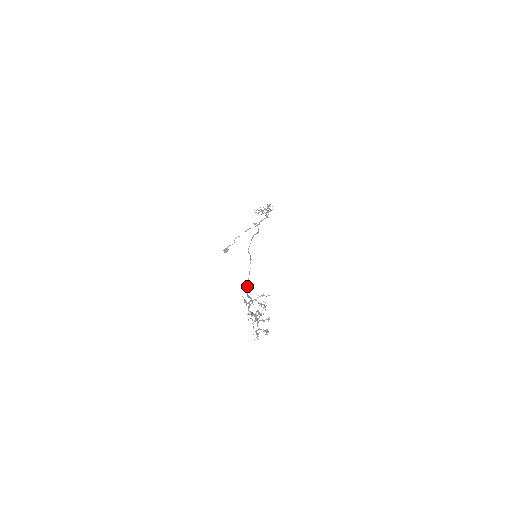
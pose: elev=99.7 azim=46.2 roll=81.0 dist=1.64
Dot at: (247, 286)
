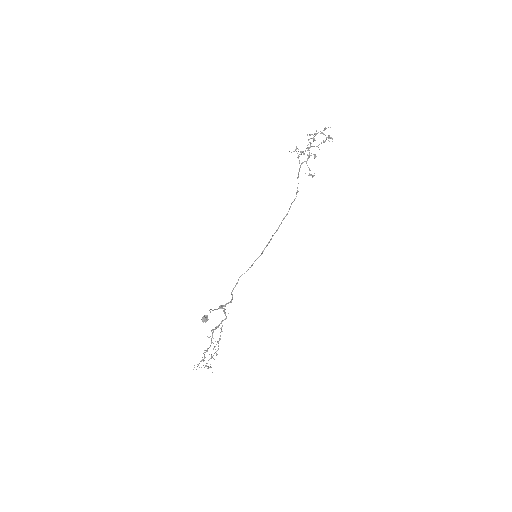
Dot at: occluded
